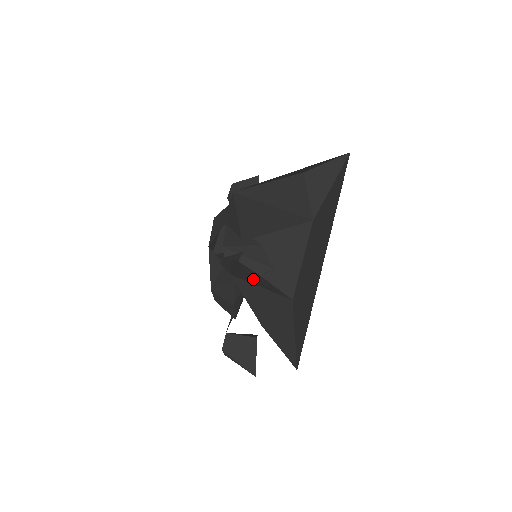
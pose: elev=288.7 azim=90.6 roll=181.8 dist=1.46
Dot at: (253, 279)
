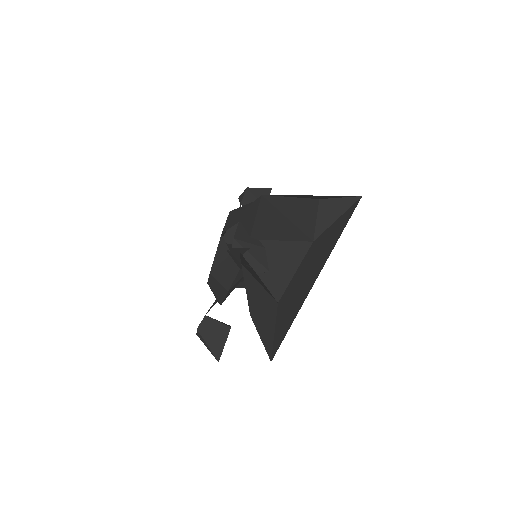
Dot at: (254, 274)
